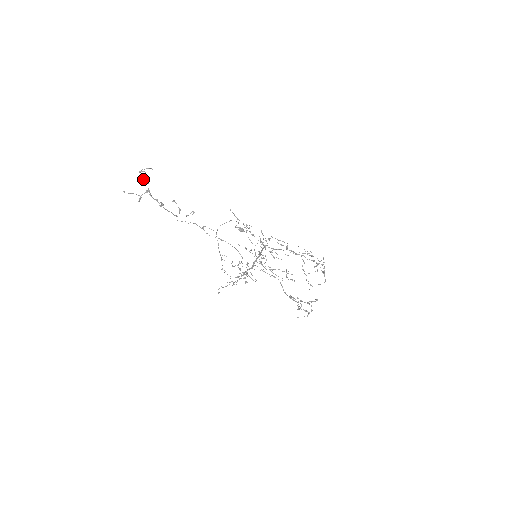
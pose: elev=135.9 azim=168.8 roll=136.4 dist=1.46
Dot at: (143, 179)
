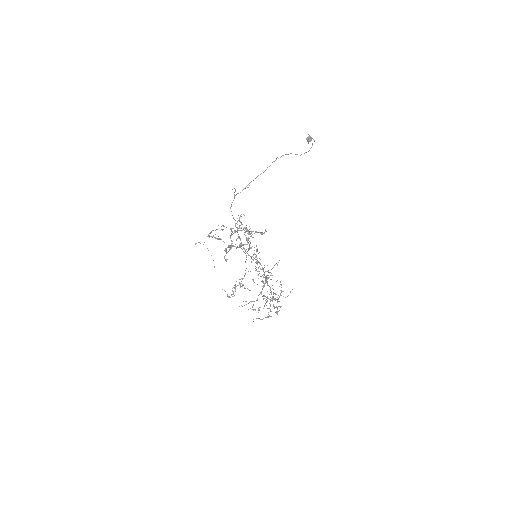
Dot at: (240, 246)
